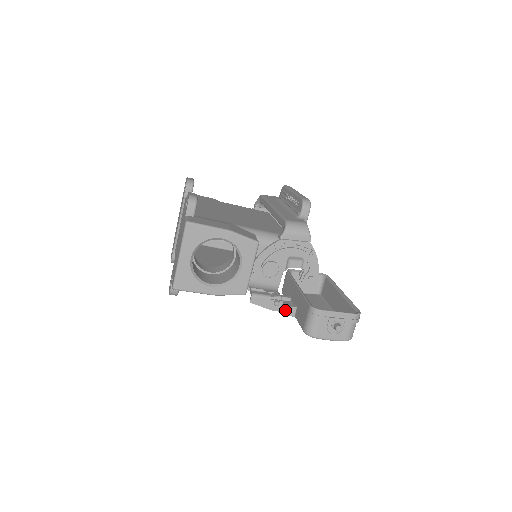
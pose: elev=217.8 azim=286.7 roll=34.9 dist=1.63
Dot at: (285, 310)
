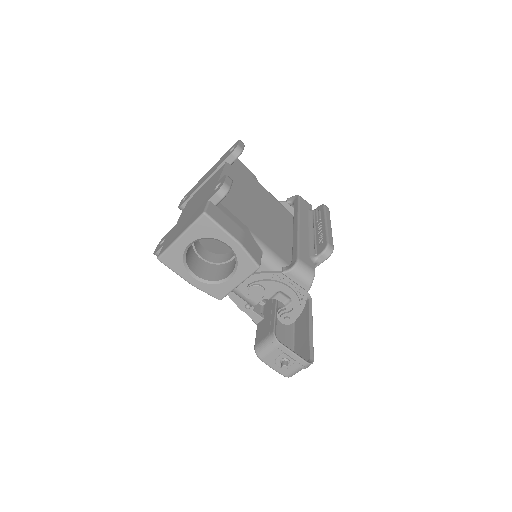
Dot at: (252, 315)
